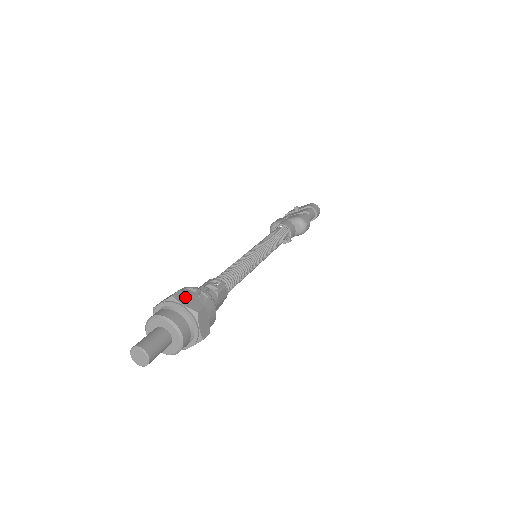
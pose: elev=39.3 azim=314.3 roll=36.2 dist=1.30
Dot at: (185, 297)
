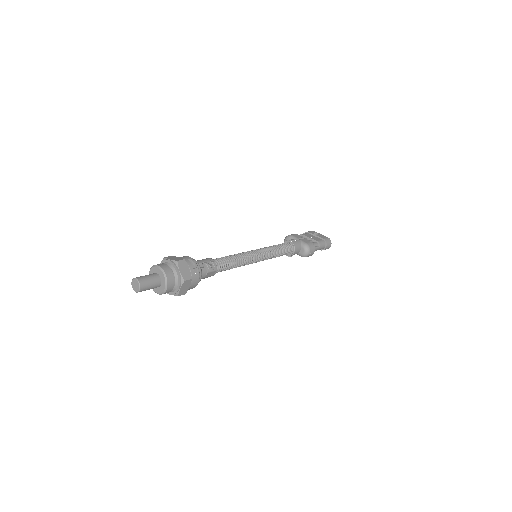
Dot at: (184, 266)
